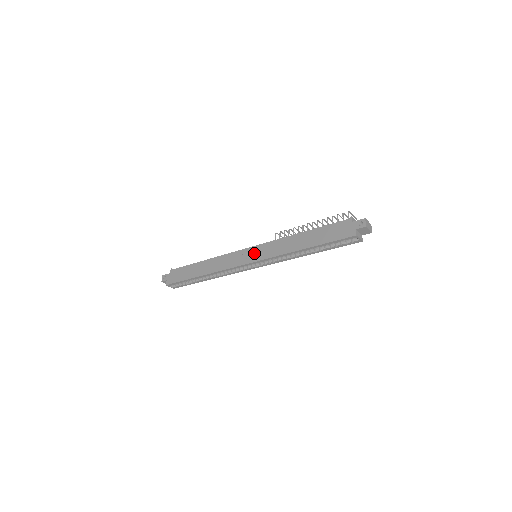
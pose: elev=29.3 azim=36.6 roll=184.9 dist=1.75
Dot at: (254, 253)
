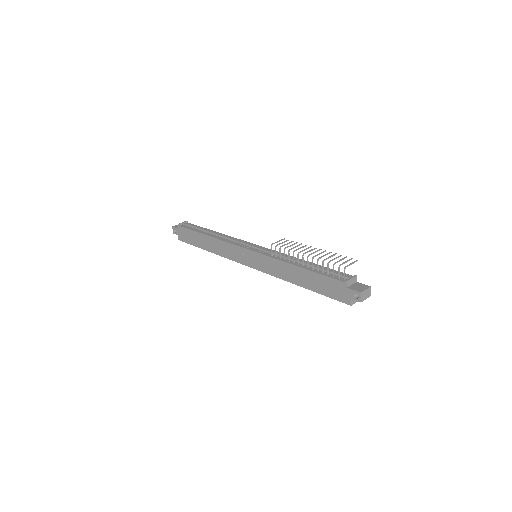
Dot at: (253, 259)
